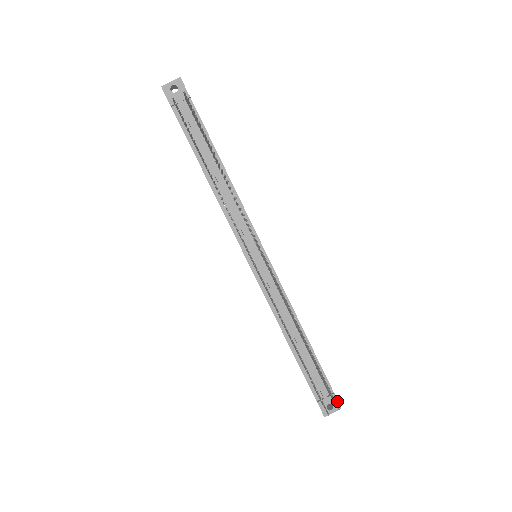
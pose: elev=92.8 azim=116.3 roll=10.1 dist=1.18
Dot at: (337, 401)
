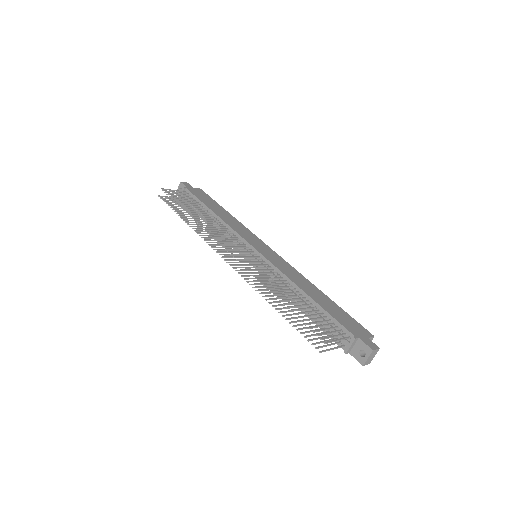
Dot at: (365, 344)
